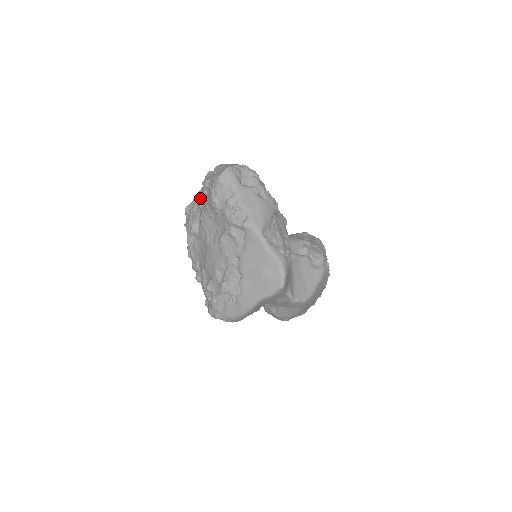
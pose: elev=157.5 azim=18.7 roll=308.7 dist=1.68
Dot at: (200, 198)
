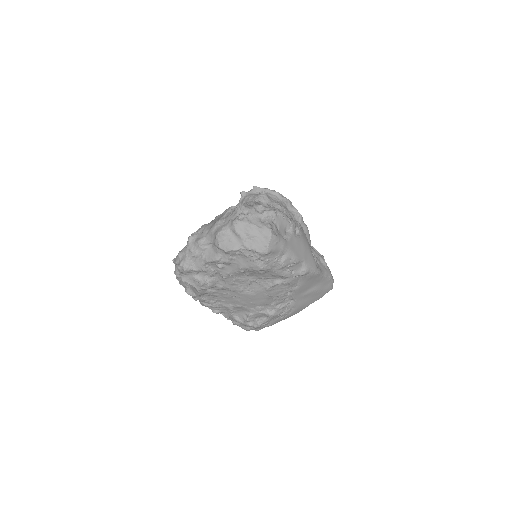
Dot at: (222, 263)
